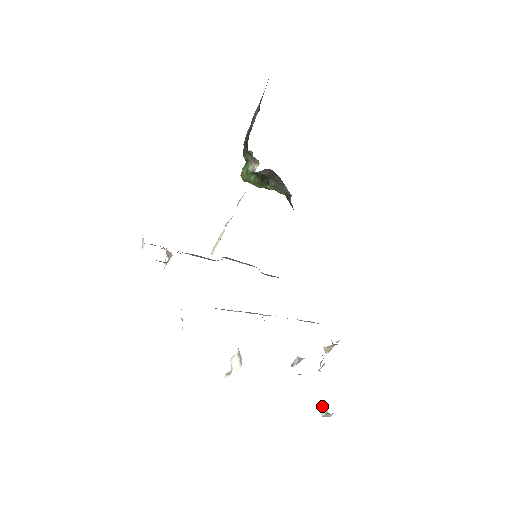
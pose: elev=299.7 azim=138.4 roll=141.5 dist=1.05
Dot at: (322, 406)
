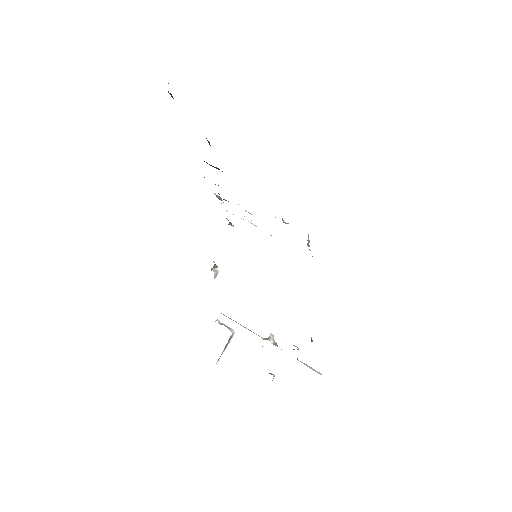
Dot at: occluded
